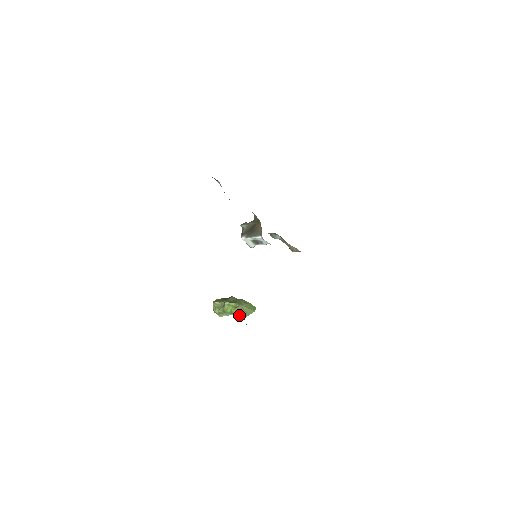
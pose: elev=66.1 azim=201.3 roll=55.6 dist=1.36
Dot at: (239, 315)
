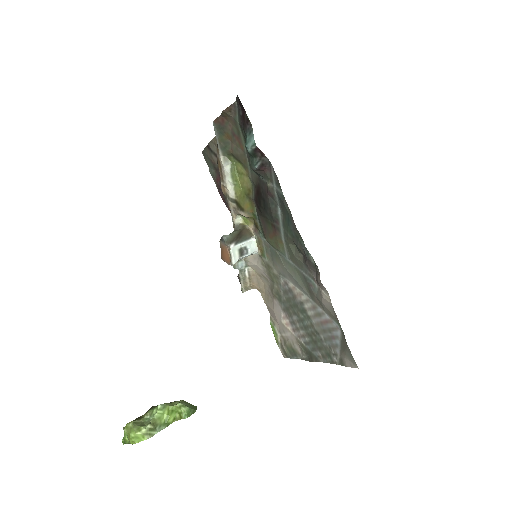
Dot at: (188, 410)
